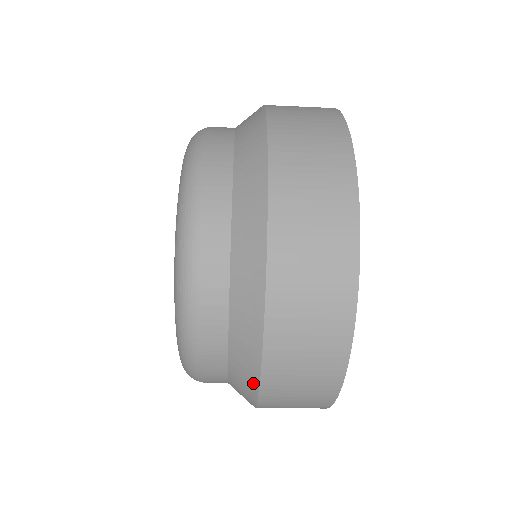
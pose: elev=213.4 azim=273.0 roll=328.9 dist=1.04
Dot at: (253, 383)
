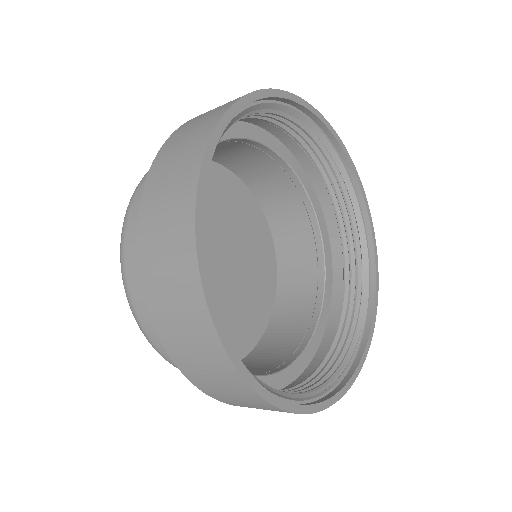
Dot at: occluded
